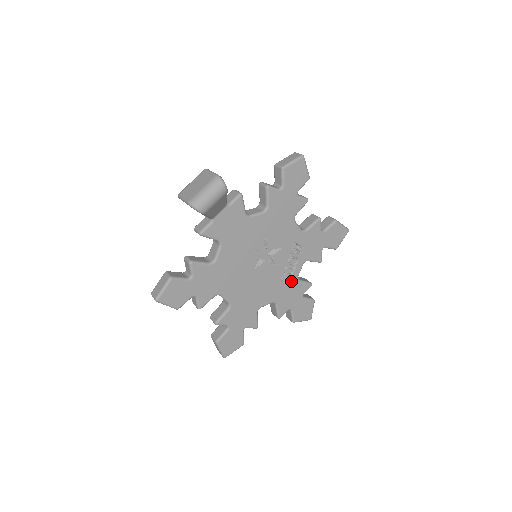
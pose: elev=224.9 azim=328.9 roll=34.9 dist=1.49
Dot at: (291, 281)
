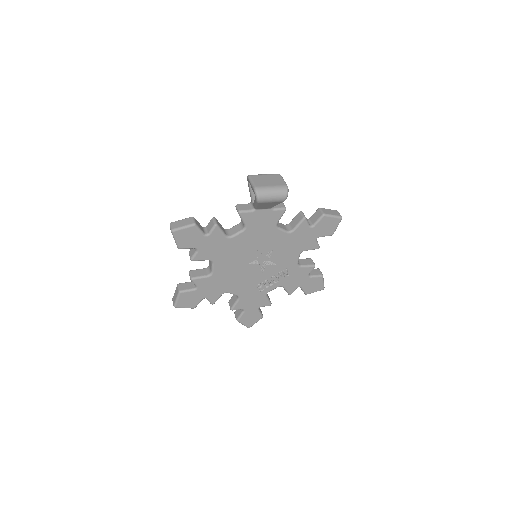
Dot at: (262, 291)
